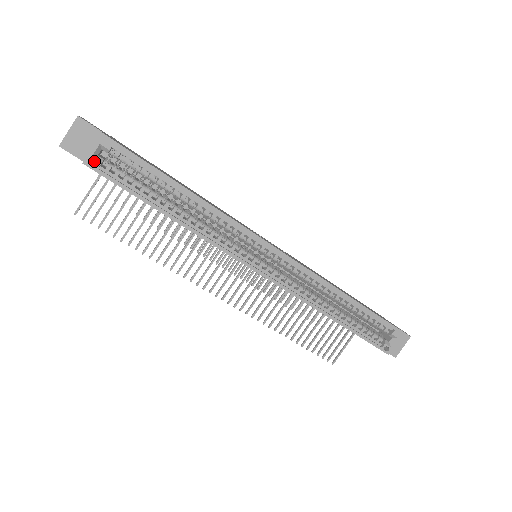
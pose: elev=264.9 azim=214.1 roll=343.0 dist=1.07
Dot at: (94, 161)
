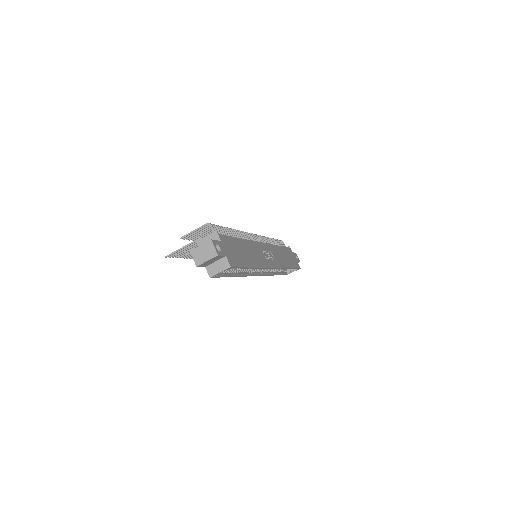
Dot at: (213, 268)
